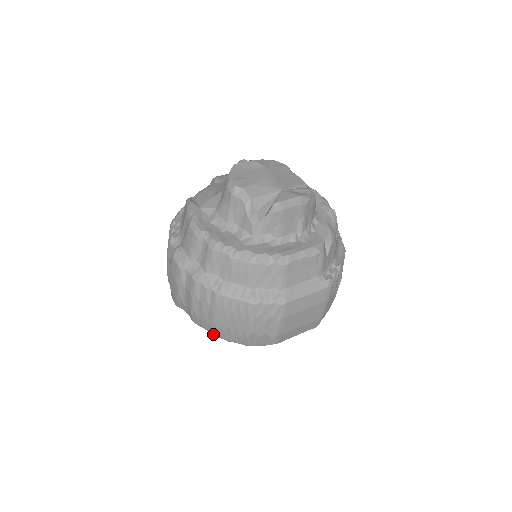
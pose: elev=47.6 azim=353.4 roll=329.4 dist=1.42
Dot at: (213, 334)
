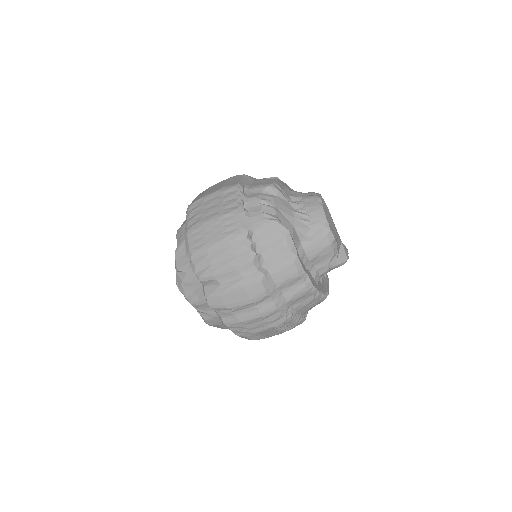
Dot at: (239, 336)
